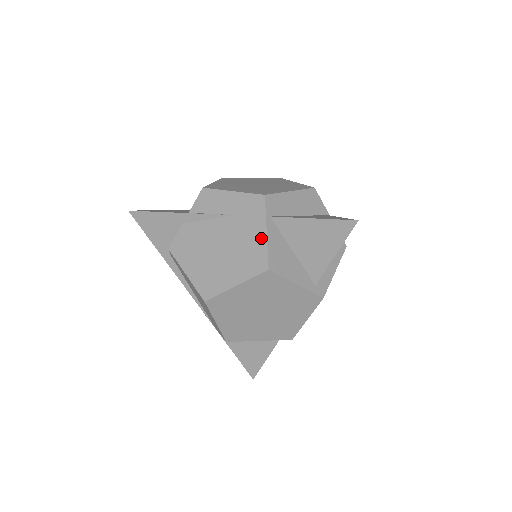
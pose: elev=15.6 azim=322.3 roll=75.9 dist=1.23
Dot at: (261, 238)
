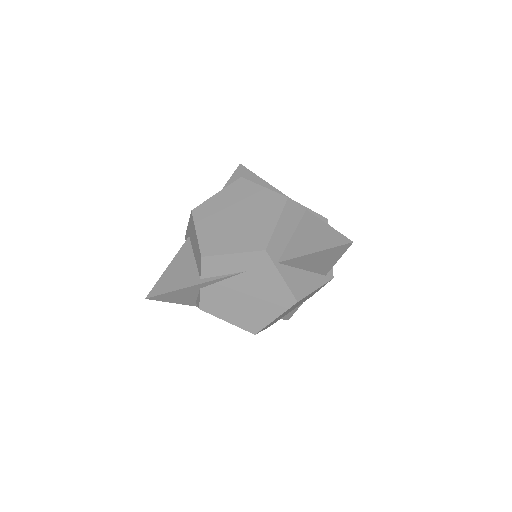
Dot at: (280, 283)
